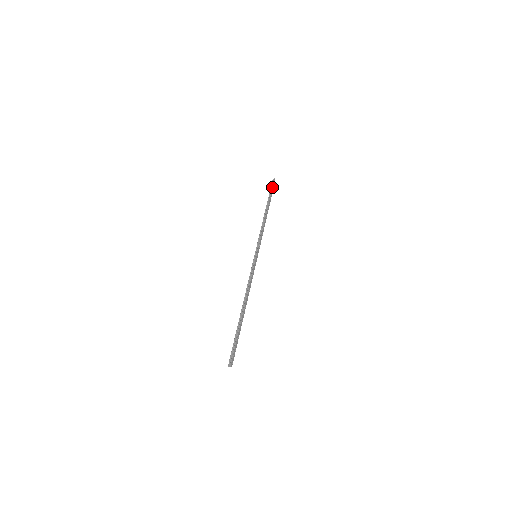
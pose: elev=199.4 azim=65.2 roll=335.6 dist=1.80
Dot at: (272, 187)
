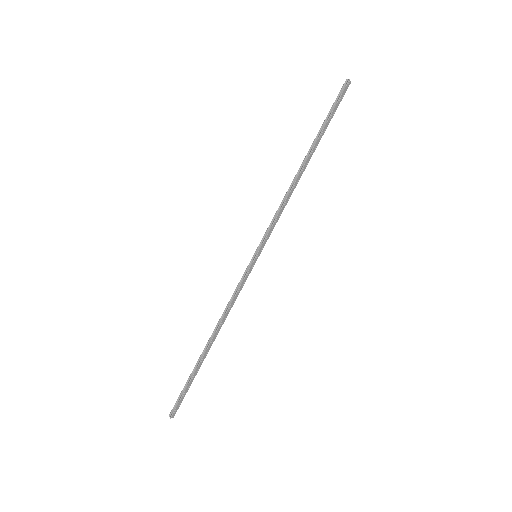
Dot at: (336, 104)
